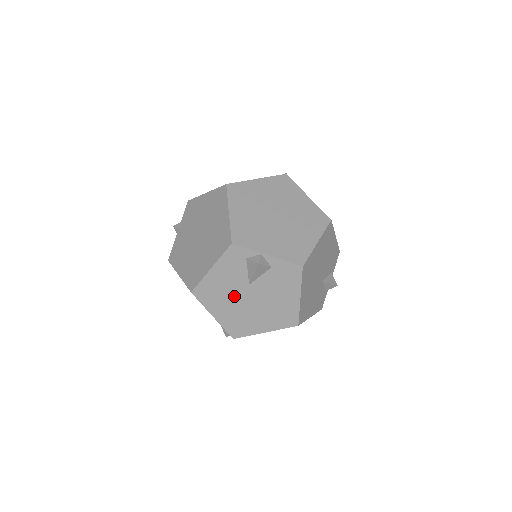
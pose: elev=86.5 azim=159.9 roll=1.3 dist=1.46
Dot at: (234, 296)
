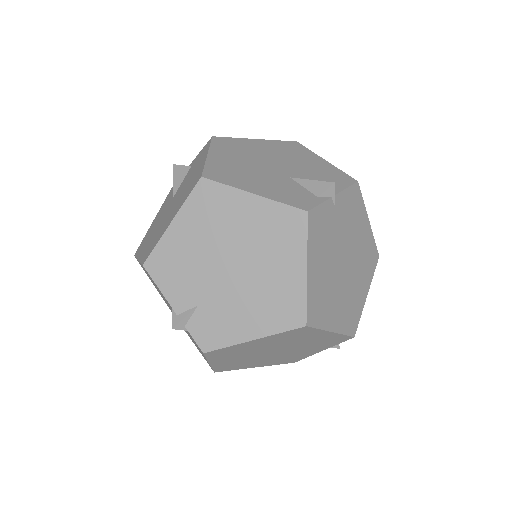
Dot at: (160, 221)
